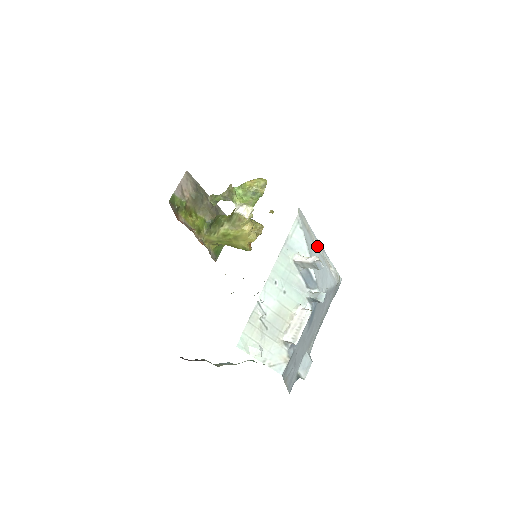
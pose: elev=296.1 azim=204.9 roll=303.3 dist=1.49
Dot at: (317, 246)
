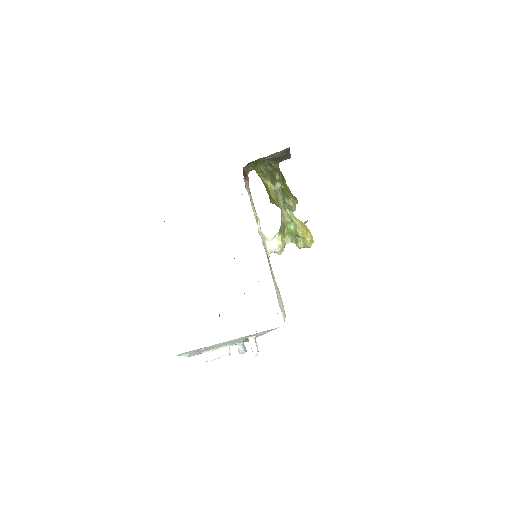
Dot at: occluded
